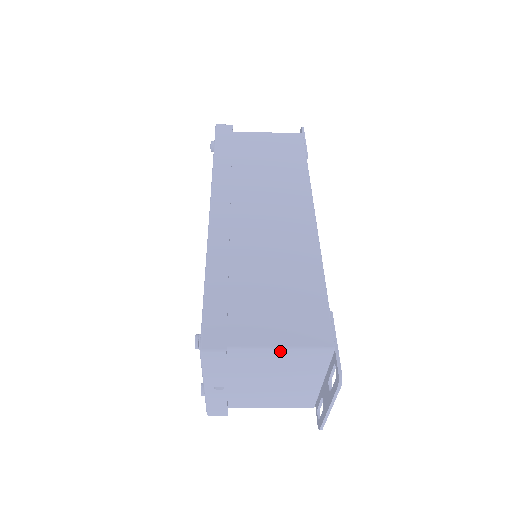
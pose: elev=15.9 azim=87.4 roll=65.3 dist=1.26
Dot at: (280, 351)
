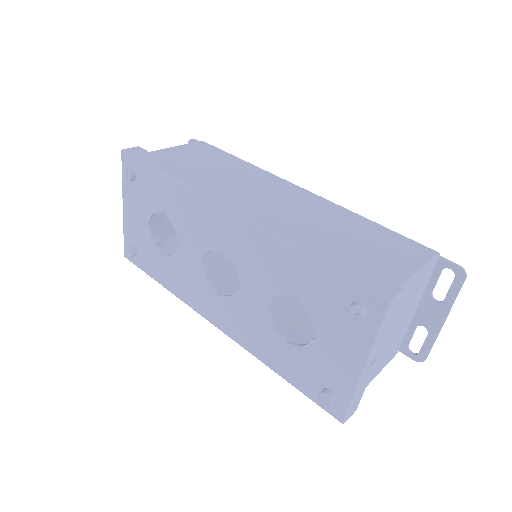
Dot at: (418, 275)
